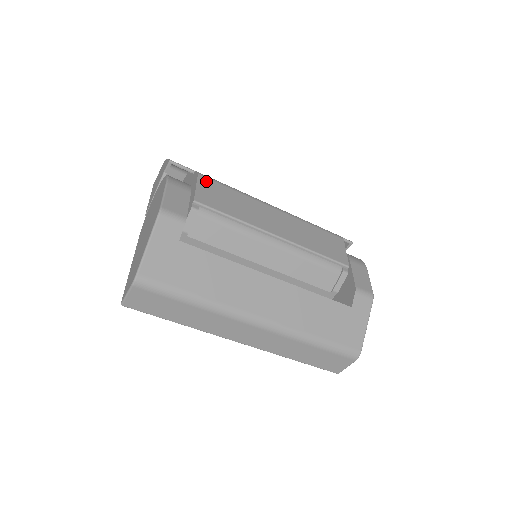
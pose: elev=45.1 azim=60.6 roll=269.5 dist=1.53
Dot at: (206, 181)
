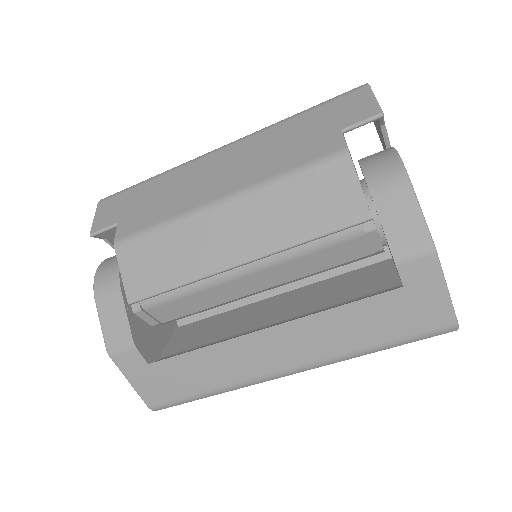
Dot at: (126, 251)
